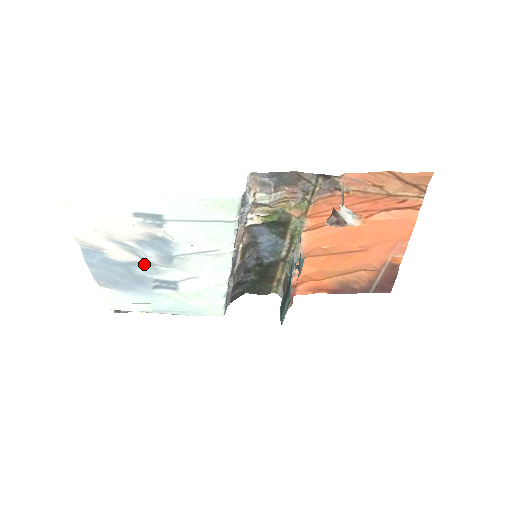
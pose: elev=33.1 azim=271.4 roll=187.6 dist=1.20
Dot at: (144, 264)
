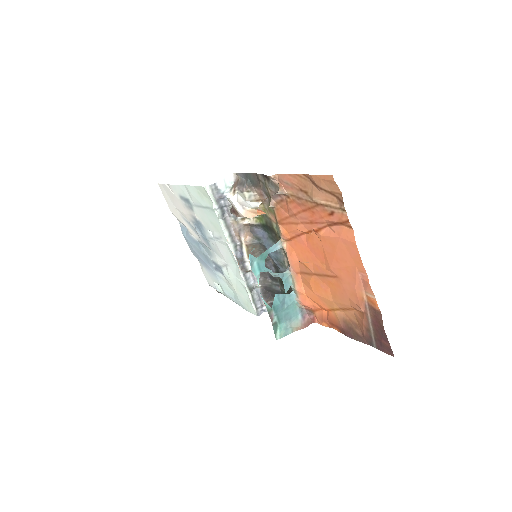
Dot at: (204, 245)
